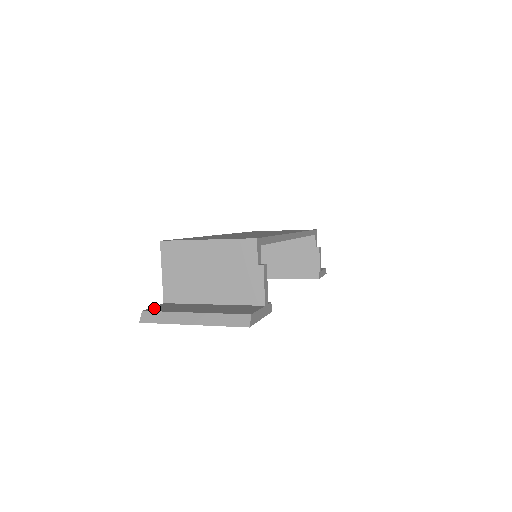
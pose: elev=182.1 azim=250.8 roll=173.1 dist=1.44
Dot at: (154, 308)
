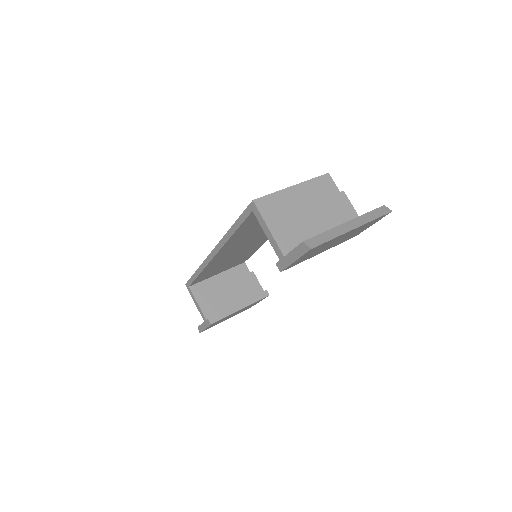
Dot at: occluded
